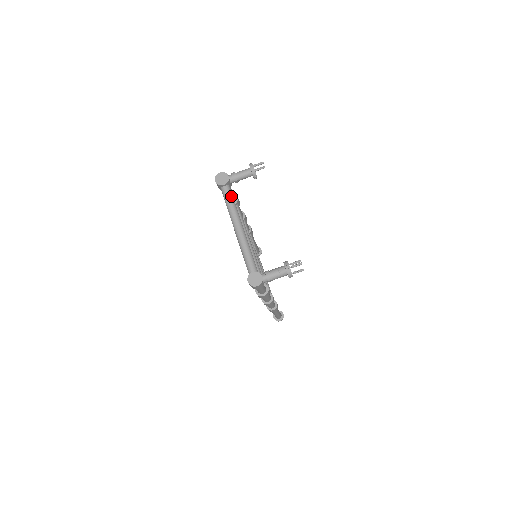
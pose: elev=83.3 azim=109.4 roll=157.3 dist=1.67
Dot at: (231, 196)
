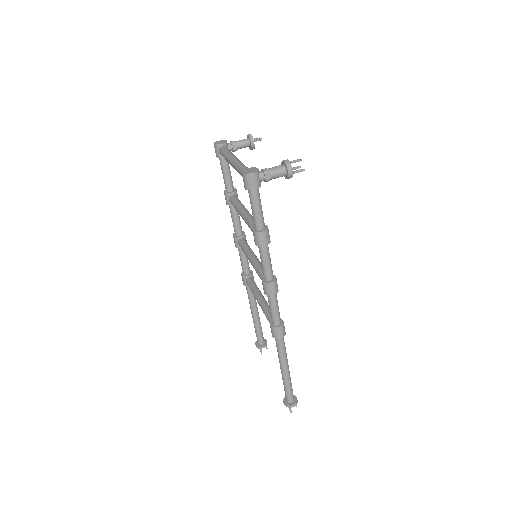
Dot at: (228, 150)
